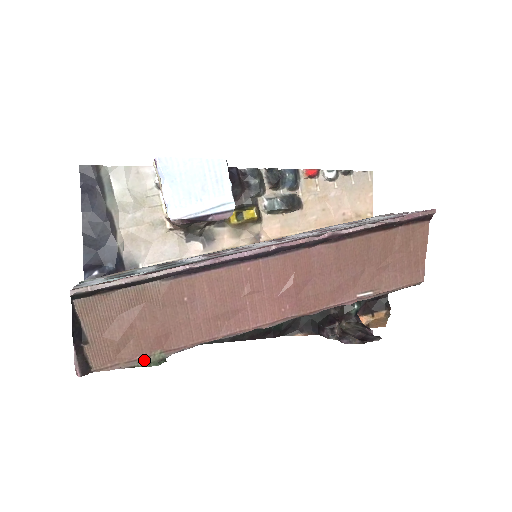
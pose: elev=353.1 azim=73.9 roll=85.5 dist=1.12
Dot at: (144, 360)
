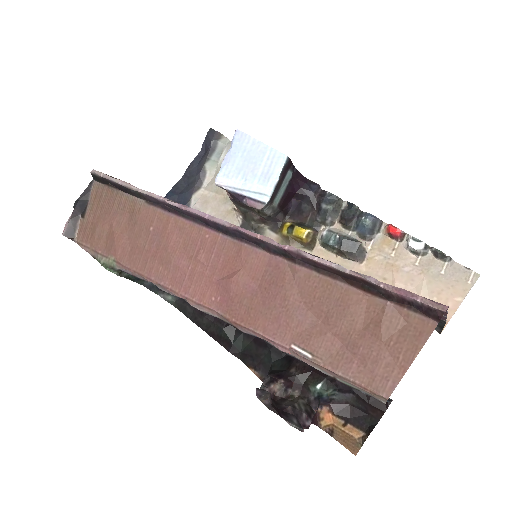
Dot at: (102, 257)
